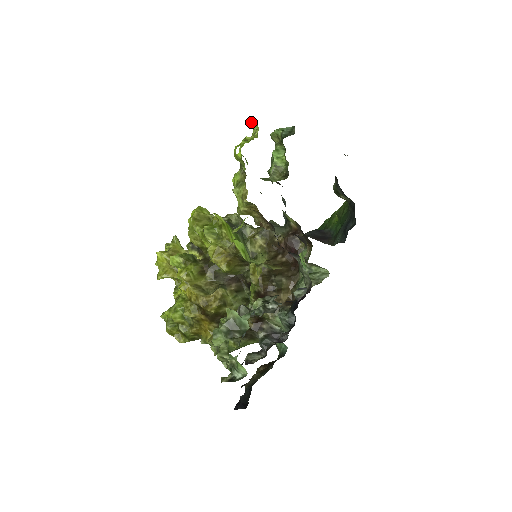
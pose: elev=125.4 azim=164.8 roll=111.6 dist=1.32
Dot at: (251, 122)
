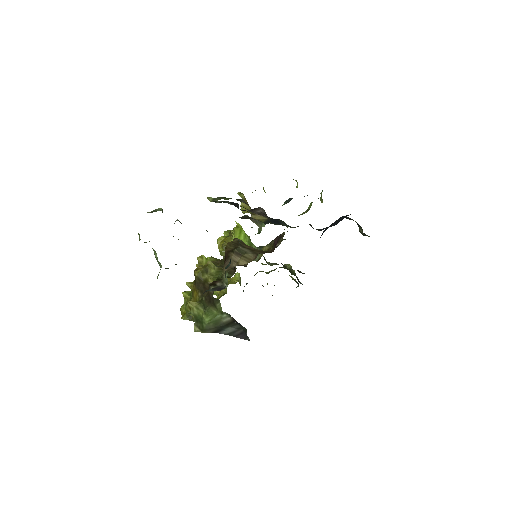
Dot at: (297, 184)
